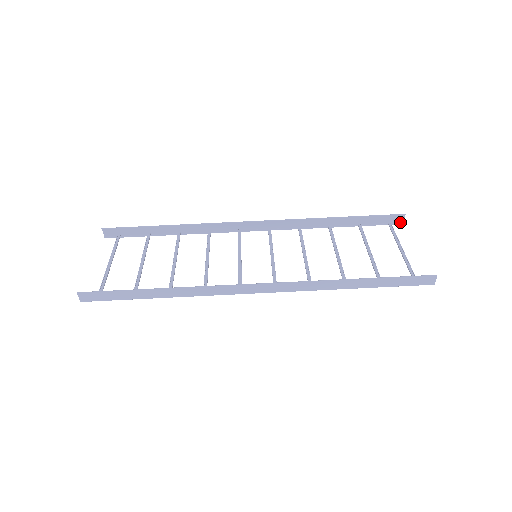
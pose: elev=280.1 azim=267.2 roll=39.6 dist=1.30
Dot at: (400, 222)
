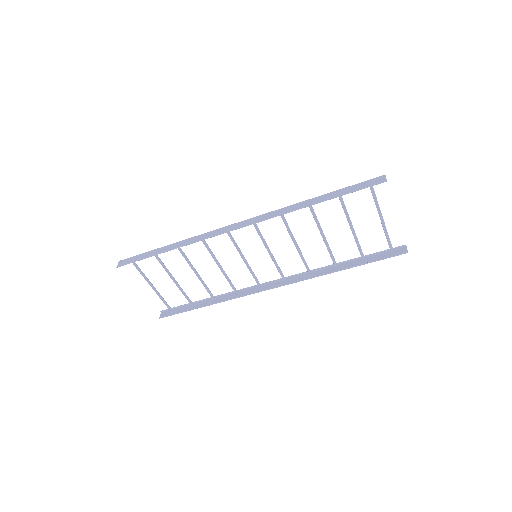
Dot at: (381, 176)
